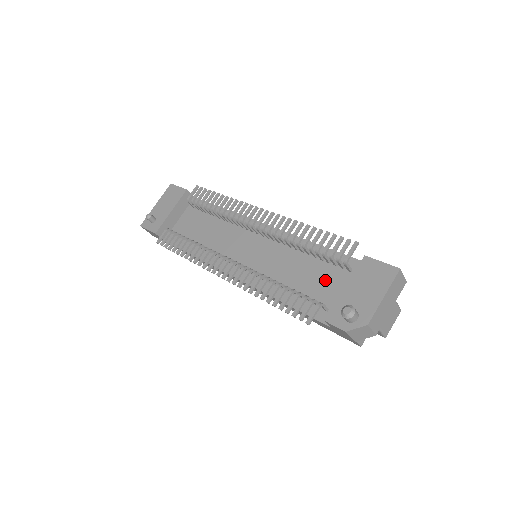
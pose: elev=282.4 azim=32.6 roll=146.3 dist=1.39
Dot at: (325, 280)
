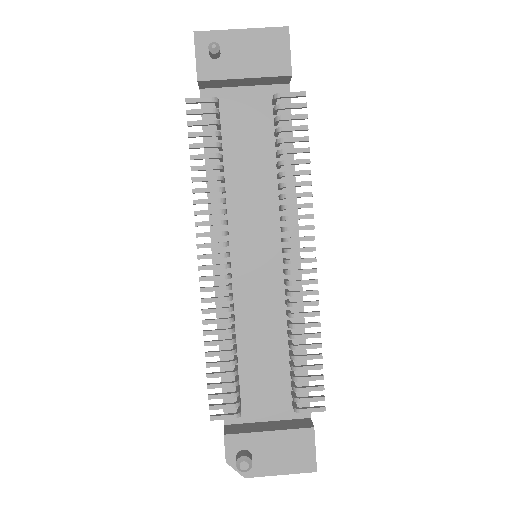
Dot at: (269, 383)
